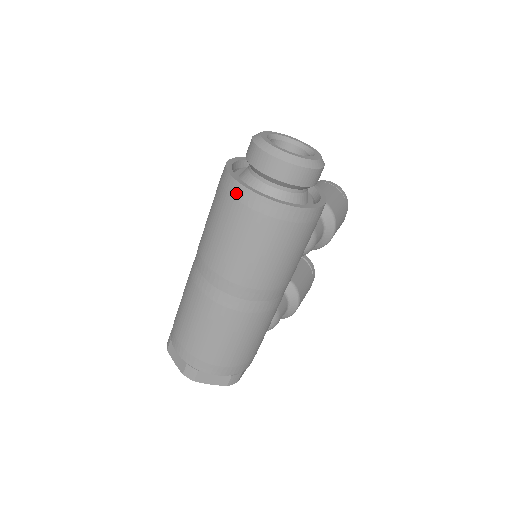
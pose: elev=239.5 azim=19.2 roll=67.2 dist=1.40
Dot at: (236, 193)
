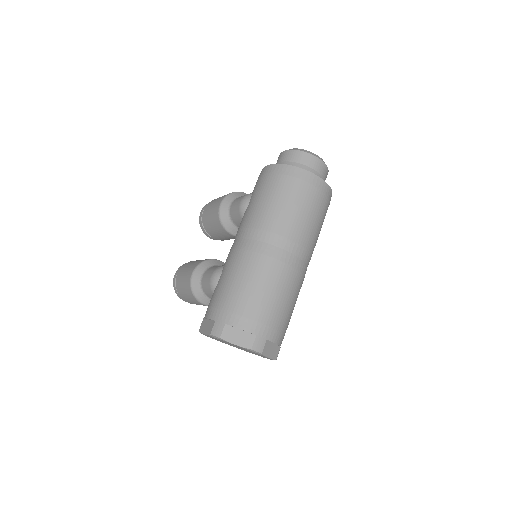
Dot at: (303, 176)
